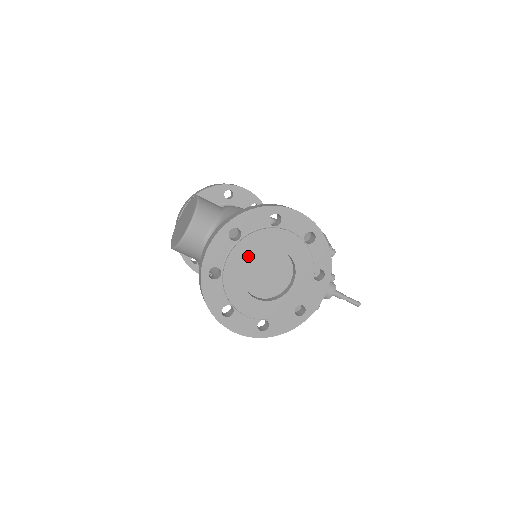
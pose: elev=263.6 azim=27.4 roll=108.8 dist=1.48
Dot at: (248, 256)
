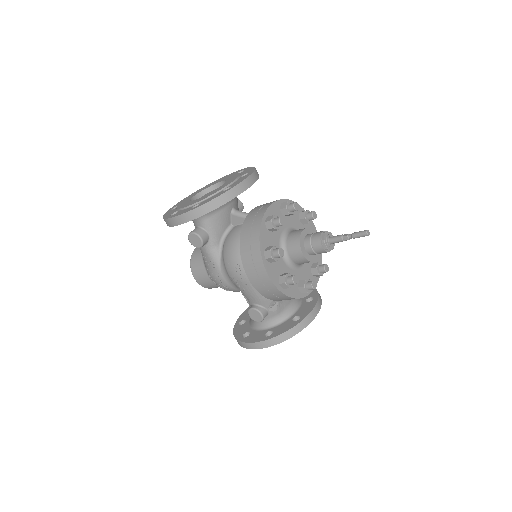
Dot at: (197, 194)
